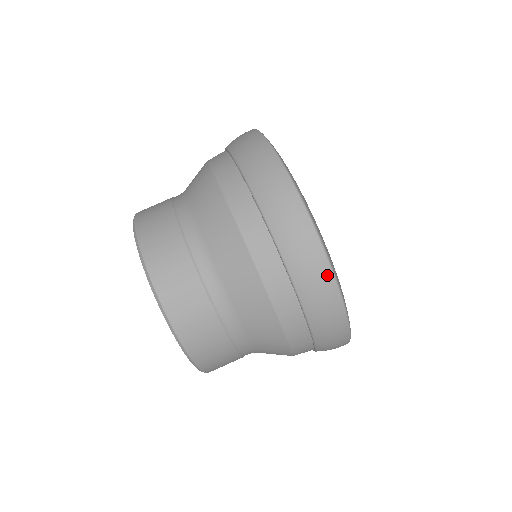
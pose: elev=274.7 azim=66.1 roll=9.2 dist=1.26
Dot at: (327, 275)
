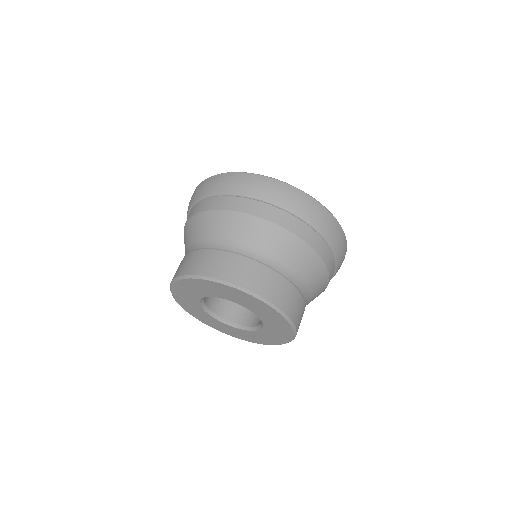
Dot at: (297, 192)
